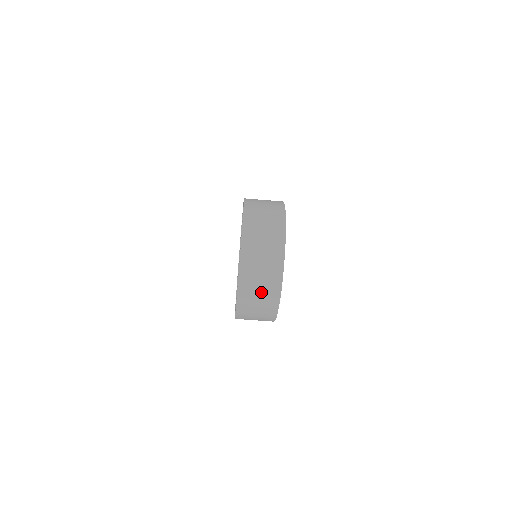
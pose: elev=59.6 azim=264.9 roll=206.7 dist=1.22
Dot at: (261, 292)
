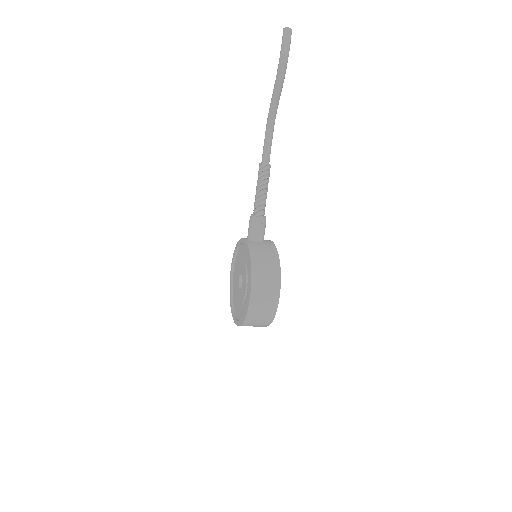
Dot at: occluded
